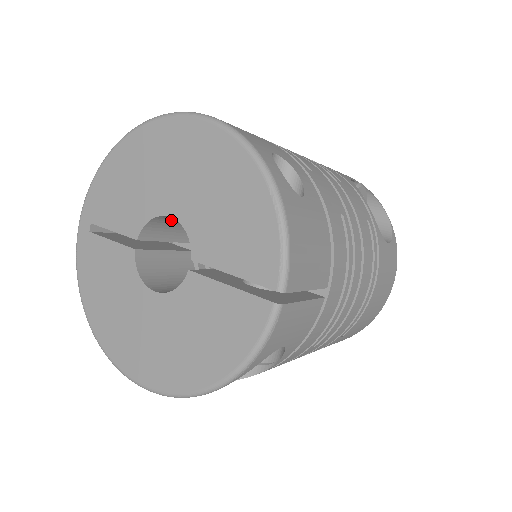
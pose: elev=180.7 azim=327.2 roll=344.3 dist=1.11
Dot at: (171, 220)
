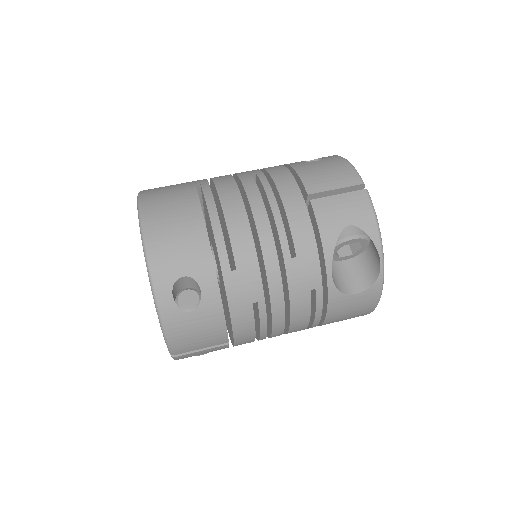
Dot at: occluded
